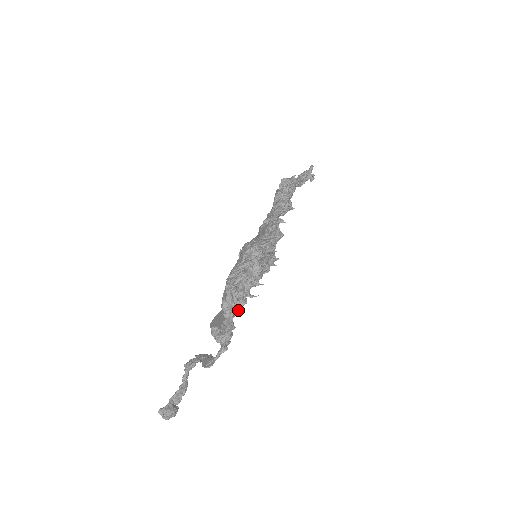
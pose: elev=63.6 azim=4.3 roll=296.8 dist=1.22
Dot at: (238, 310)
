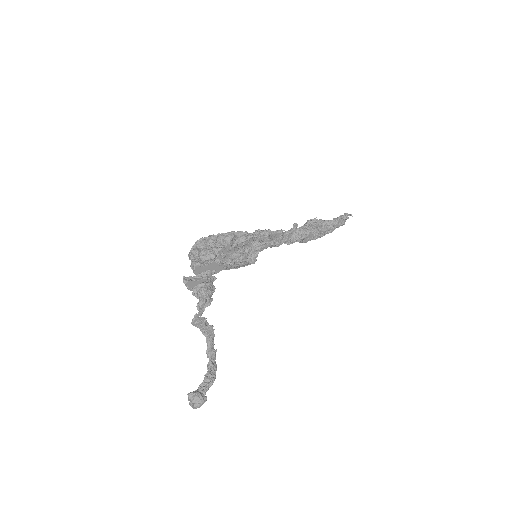
Dot at: (204, 265)
